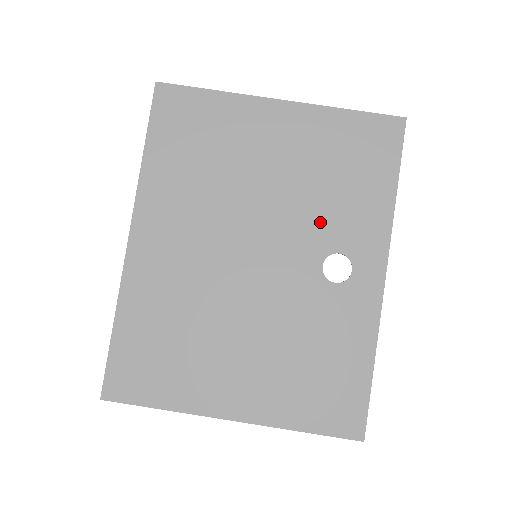
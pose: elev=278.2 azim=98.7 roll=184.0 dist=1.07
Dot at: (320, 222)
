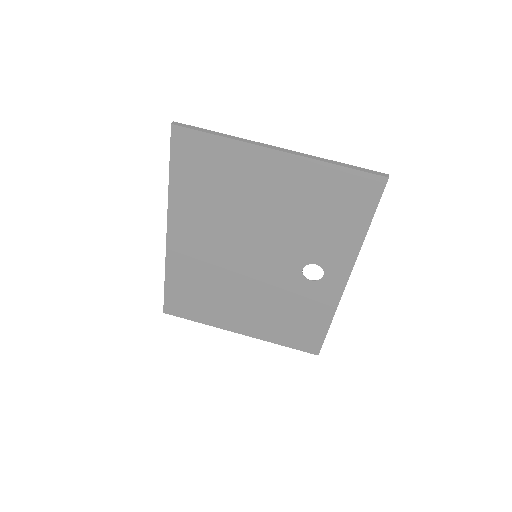
Dot at: (304, 244)
